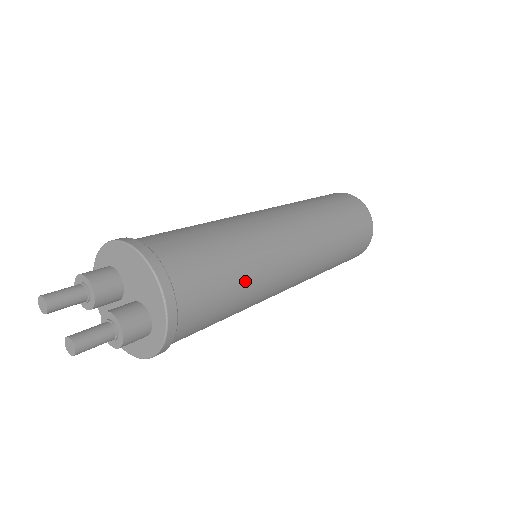
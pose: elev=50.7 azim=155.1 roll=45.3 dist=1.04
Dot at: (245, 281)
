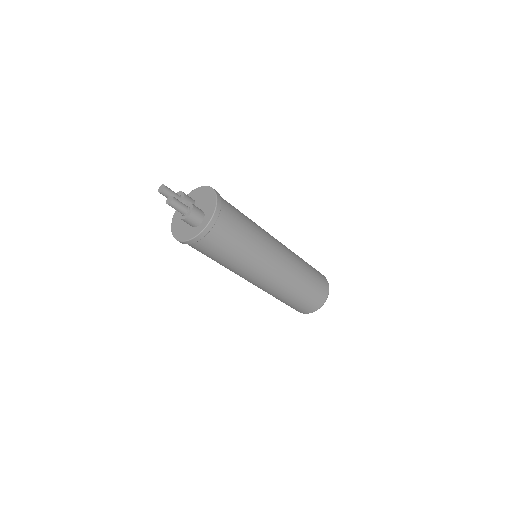
Dot at: (251, 238)
